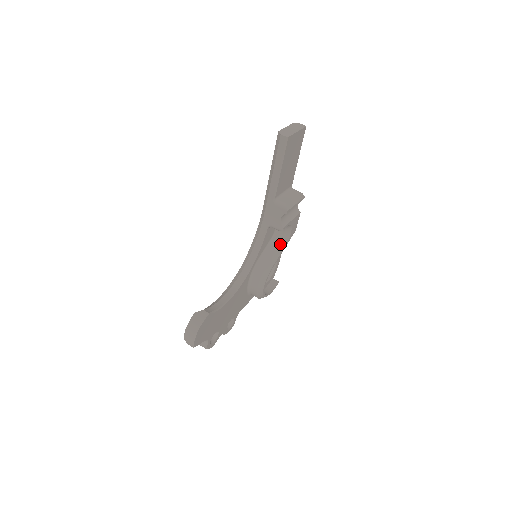
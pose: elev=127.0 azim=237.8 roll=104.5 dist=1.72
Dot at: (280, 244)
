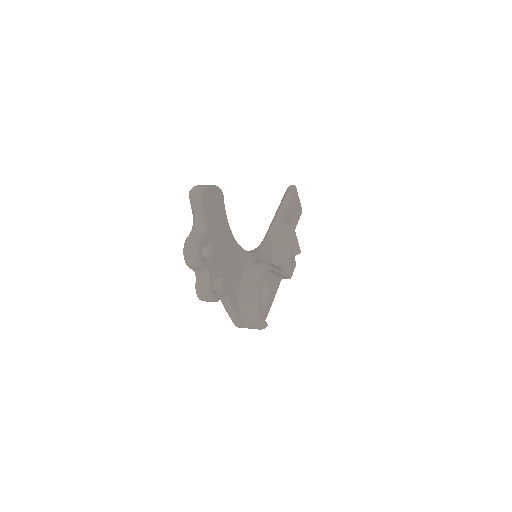
Dot at: (278, 268)
